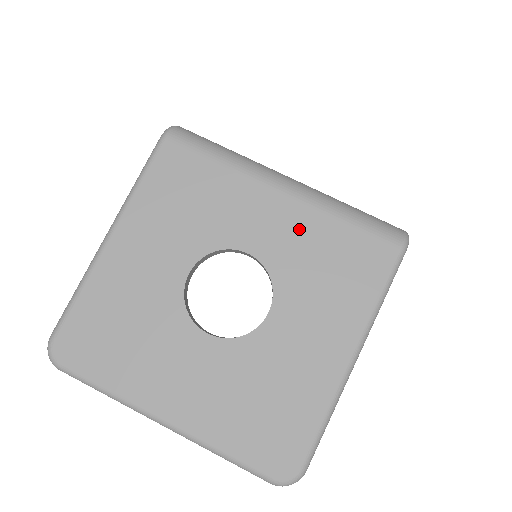
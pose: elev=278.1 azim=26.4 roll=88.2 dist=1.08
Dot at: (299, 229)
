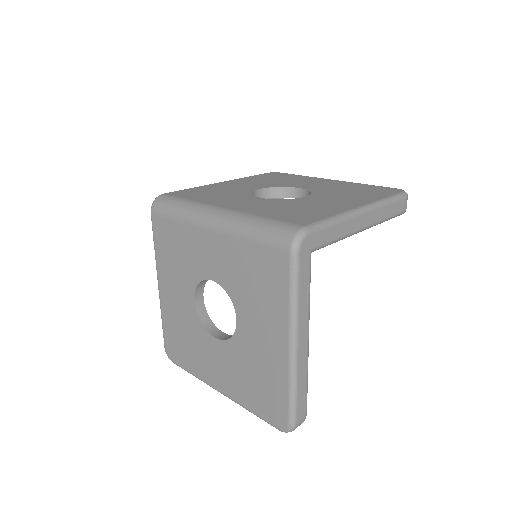
Dot at: (229, 255)
